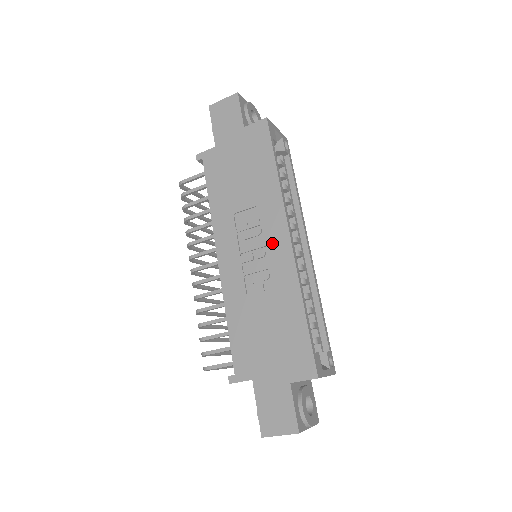
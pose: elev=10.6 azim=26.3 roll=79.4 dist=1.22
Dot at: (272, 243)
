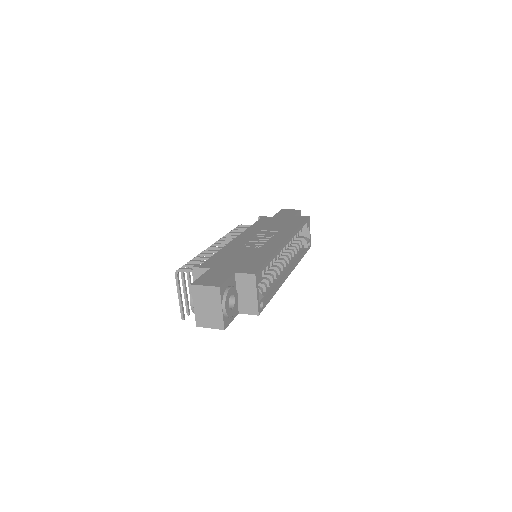
Dot at: (275, 239)
